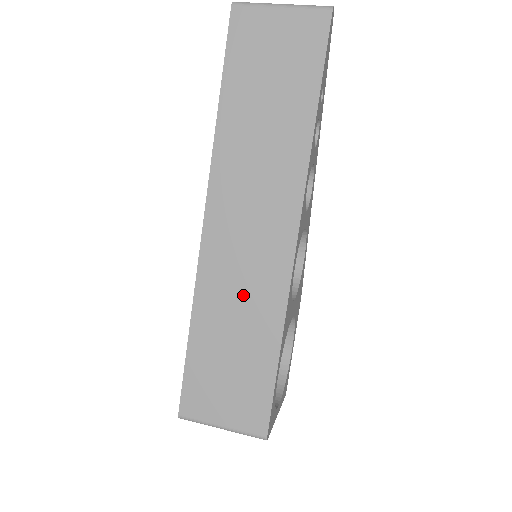
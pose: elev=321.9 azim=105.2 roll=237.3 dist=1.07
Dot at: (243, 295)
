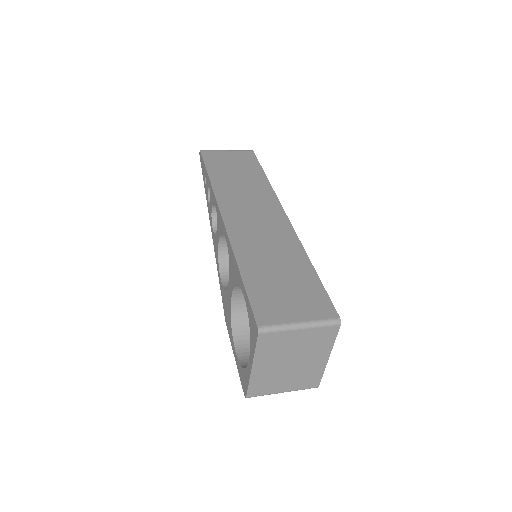
Dot at: (269, 244)
